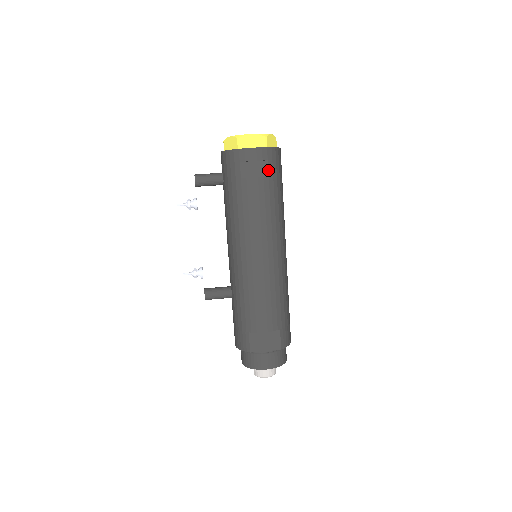
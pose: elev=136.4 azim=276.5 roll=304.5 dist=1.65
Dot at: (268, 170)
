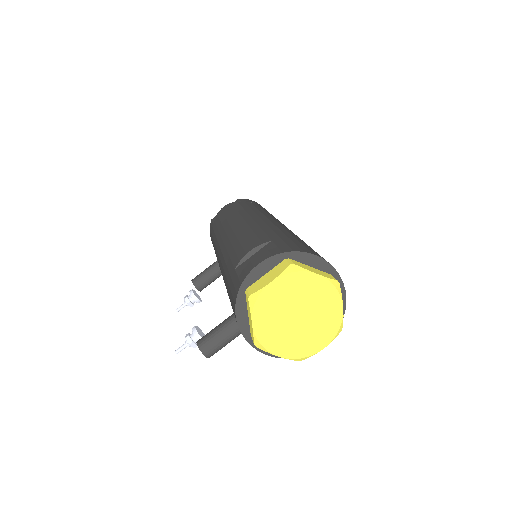
Dot at: occluded
